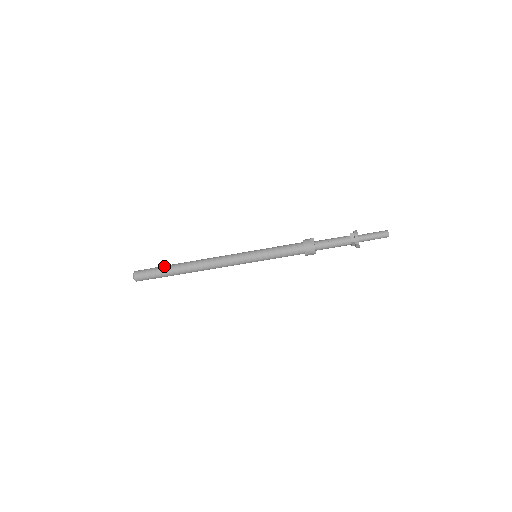
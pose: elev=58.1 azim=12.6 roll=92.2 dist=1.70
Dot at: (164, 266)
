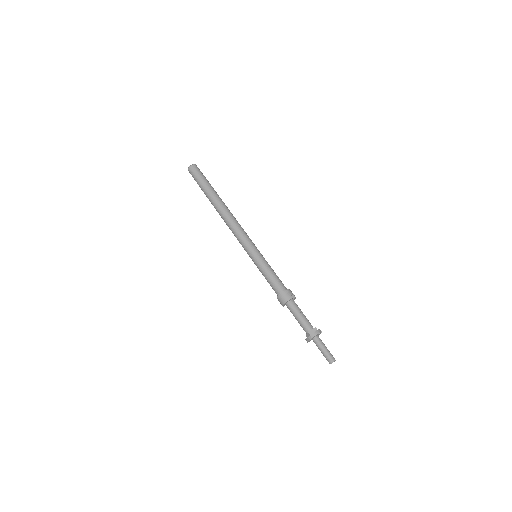
Dot at: occluded
